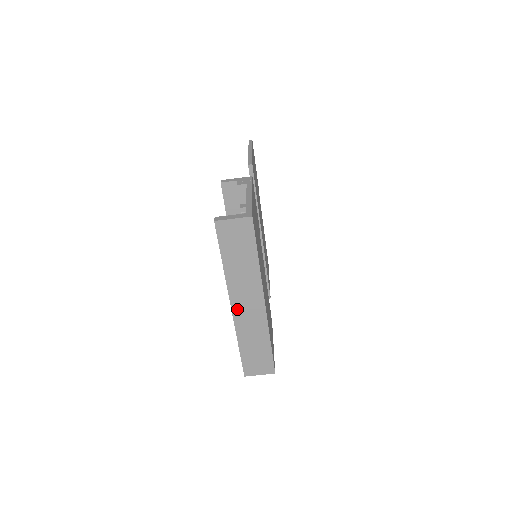
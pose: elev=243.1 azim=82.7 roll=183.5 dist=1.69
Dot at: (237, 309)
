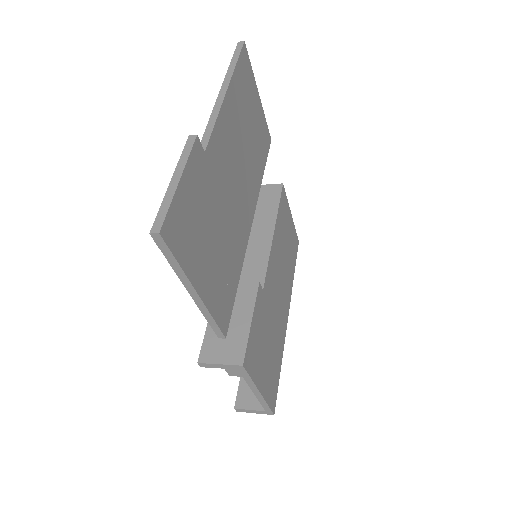
Dot at: occluded
